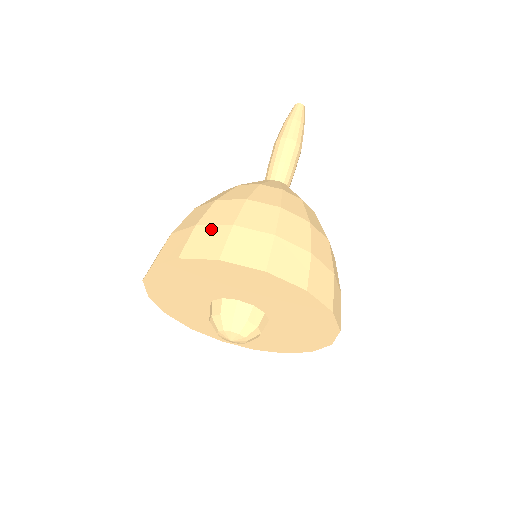
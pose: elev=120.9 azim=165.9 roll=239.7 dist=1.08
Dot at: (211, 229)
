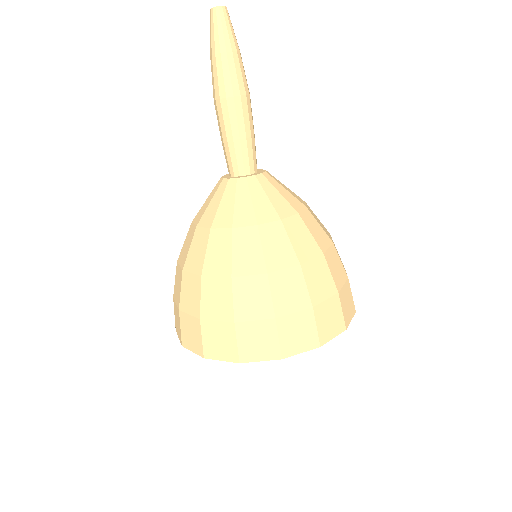
Dot at: (255, 327)
